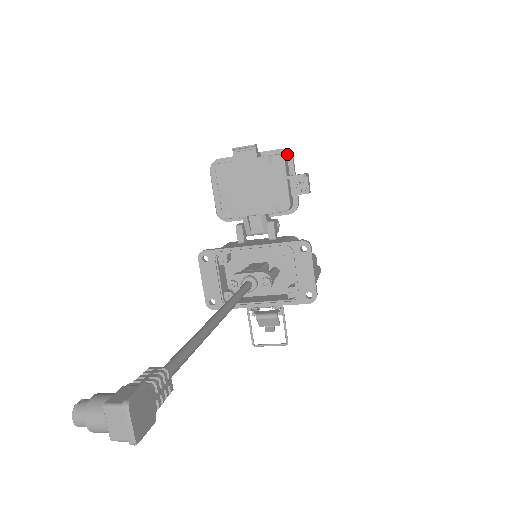
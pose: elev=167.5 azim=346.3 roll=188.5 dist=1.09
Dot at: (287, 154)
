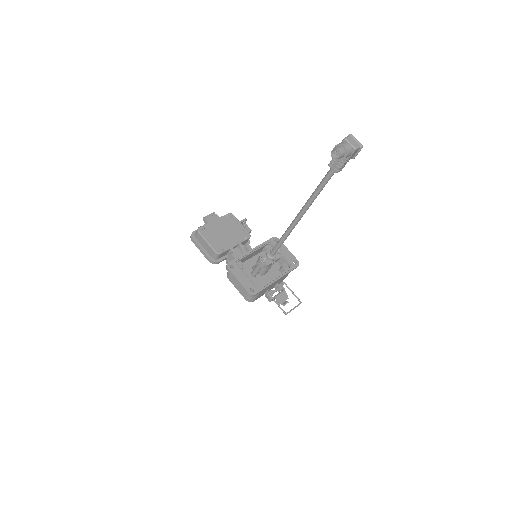
Dot at: occluded
